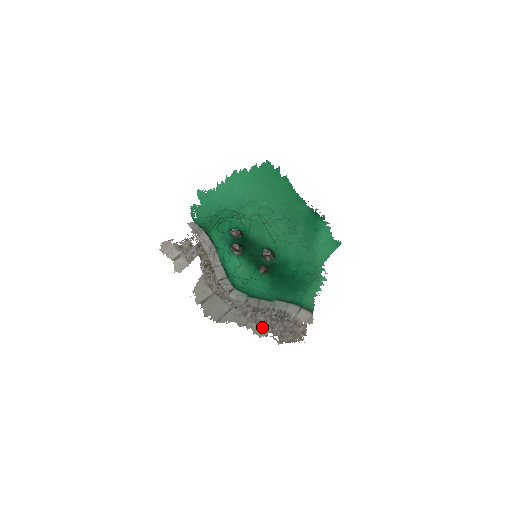
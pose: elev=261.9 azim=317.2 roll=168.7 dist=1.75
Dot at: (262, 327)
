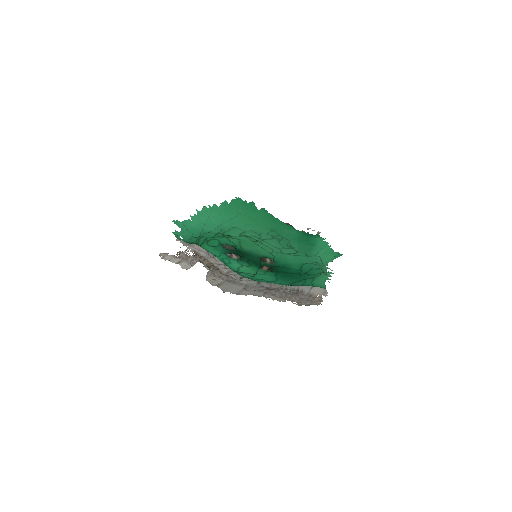
Dot at: (279, 297)
